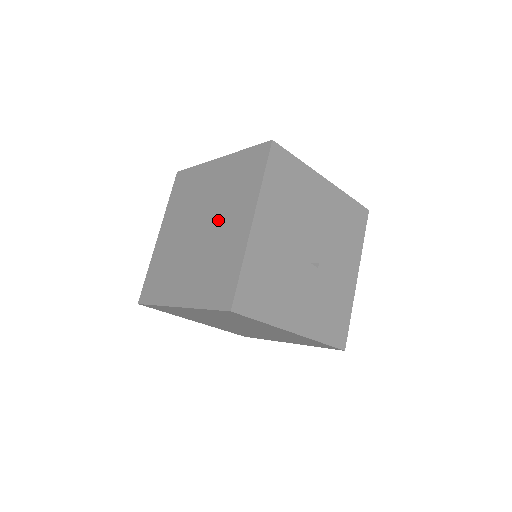
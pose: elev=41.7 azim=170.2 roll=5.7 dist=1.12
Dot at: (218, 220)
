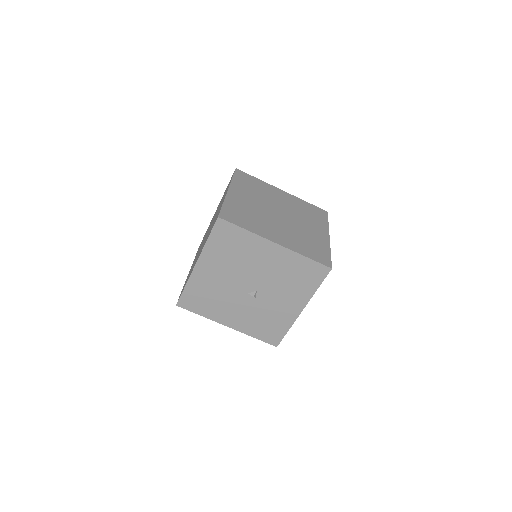
Dot at: (204, 241)
